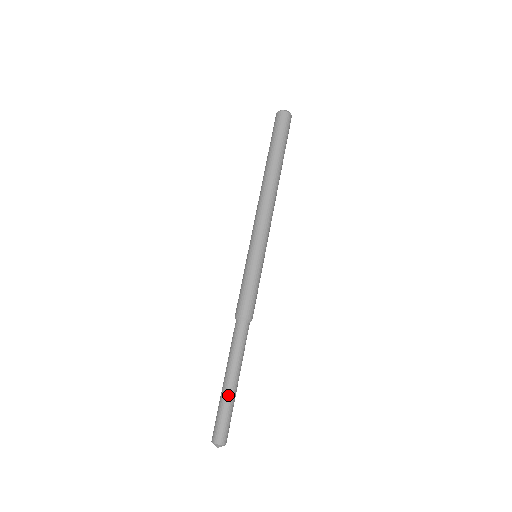
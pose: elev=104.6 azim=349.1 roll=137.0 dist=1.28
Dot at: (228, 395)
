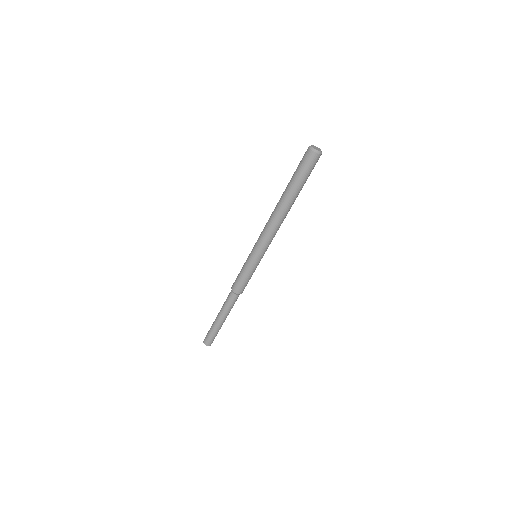
Dot at: occluded
